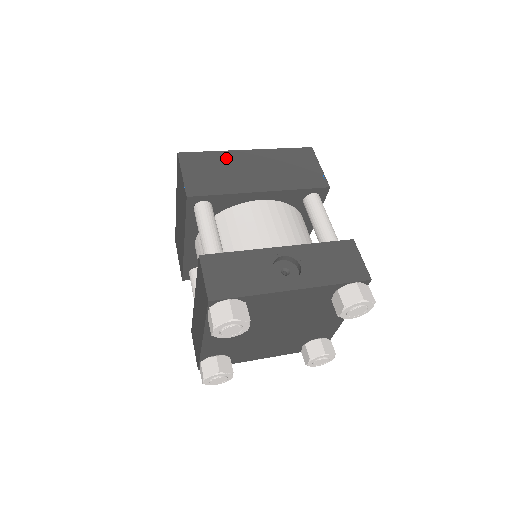
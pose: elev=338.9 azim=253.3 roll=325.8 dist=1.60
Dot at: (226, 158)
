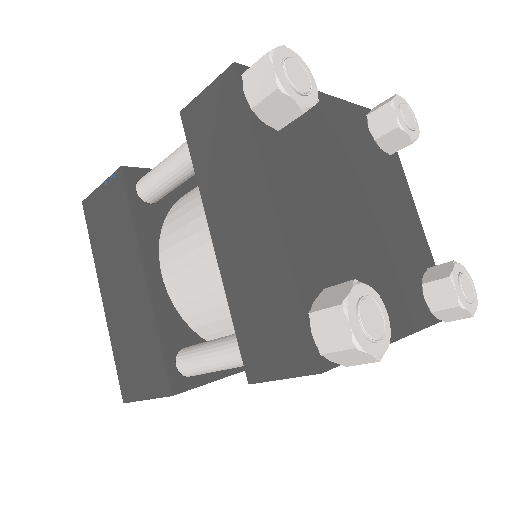
Dot at: occluded
